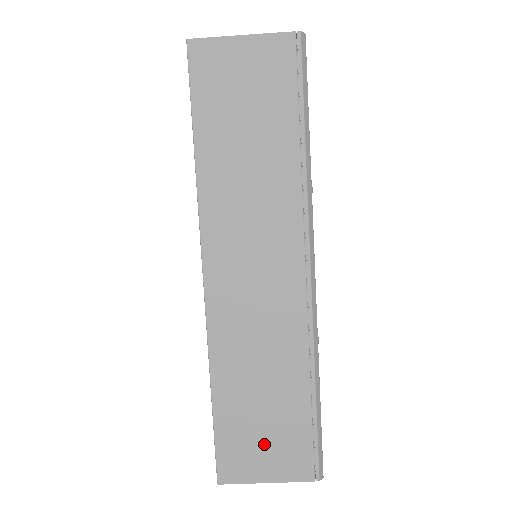
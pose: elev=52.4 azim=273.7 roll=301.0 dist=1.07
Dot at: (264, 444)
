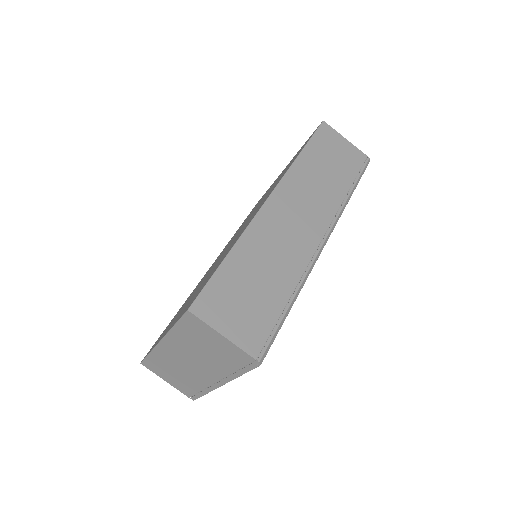
Dot at: (239, 308)
